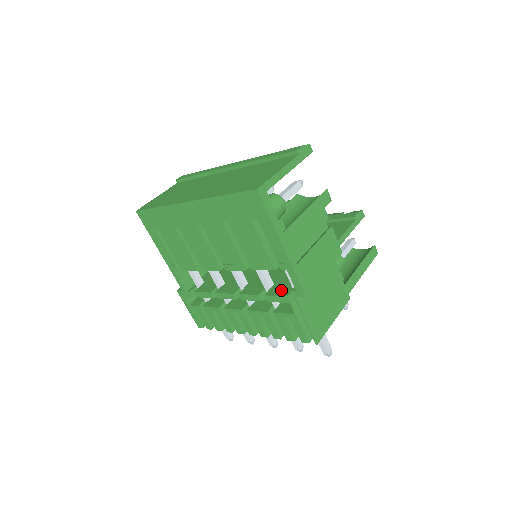
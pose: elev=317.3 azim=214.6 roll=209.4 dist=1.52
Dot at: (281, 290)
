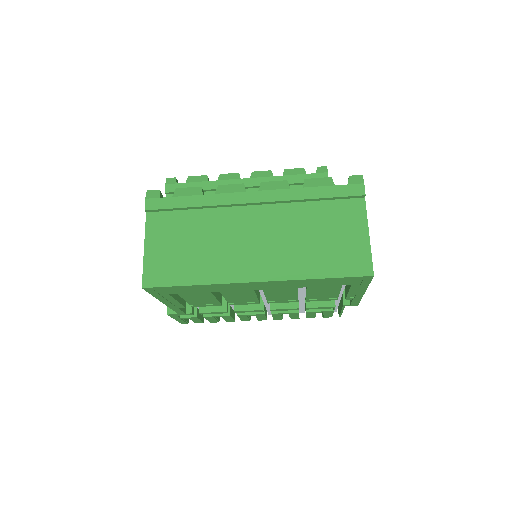
Dot at: occluded
